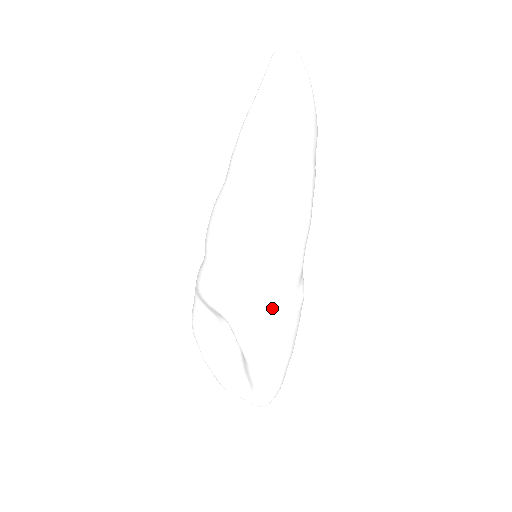
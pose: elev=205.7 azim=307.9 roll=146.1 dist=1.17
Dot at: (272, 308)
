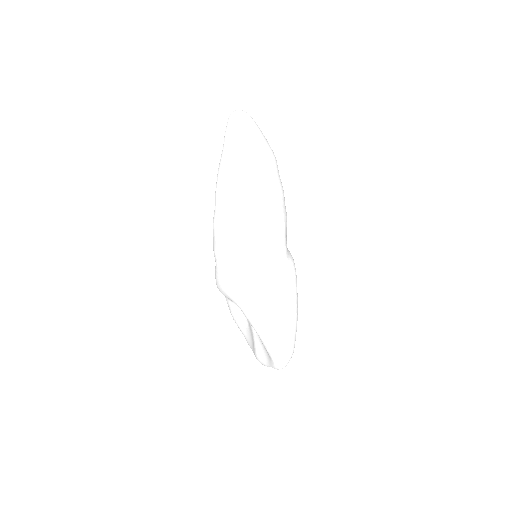
Dot at: (262, 288)
